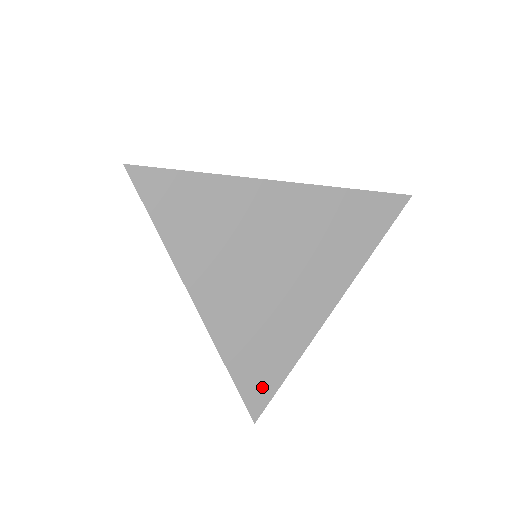
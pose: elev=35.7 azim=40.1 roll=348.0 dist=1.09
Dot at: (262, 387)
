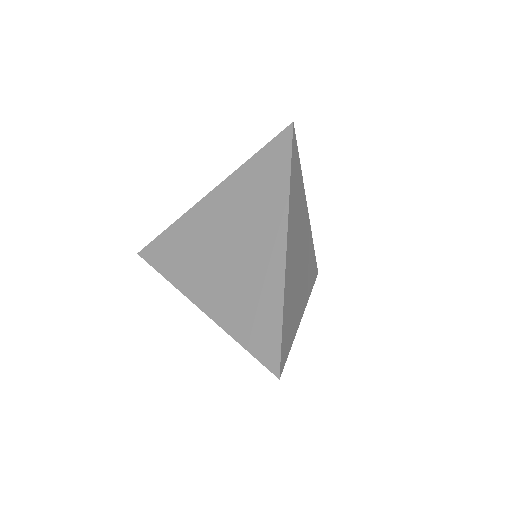
Dot at: (286, 346)
